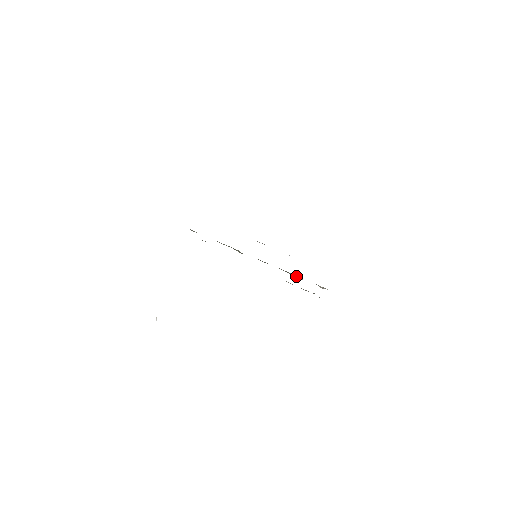
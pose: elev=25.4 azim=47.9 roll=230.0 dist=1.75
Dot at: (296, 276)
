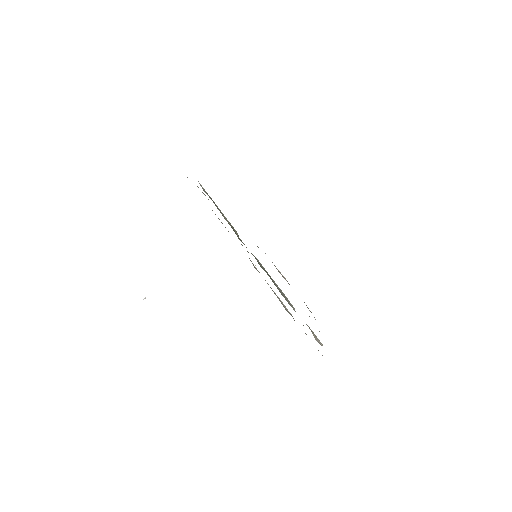
Dot at: (290, 304)
